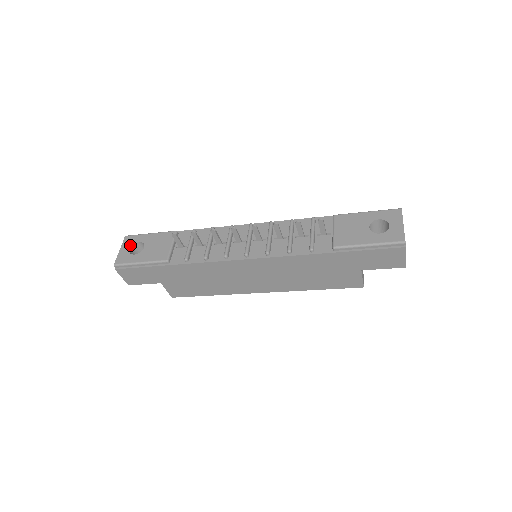
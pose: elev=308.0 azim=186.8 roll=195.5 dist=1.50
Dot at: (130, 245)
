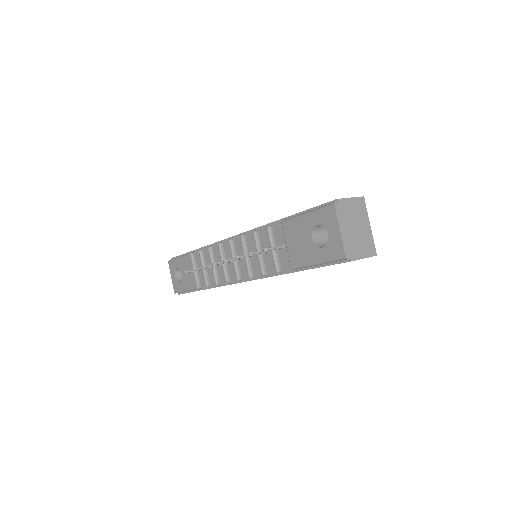
Dot at: (174, 272)
